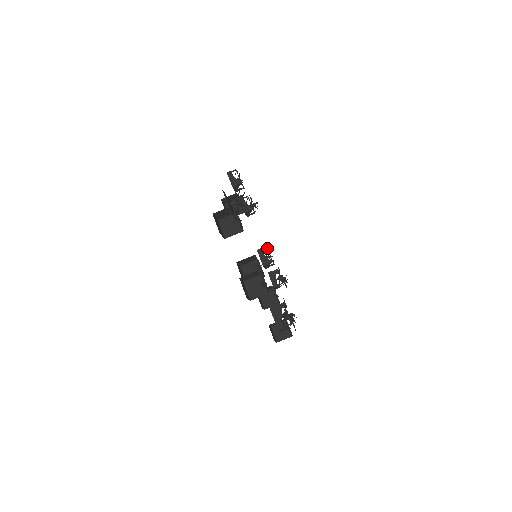
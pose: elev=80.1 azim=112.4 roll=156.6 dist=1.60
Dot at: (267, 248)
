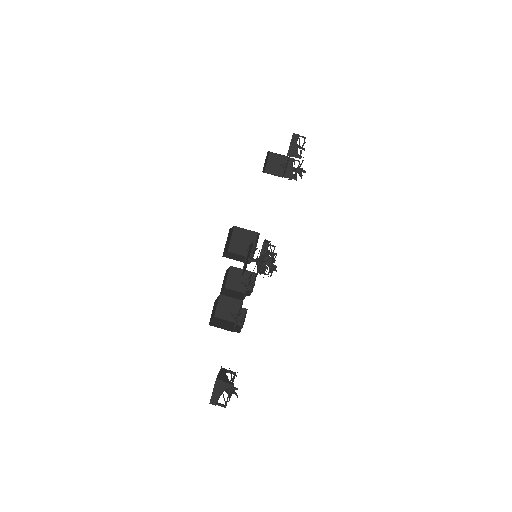
Dot at: (274, 248)
